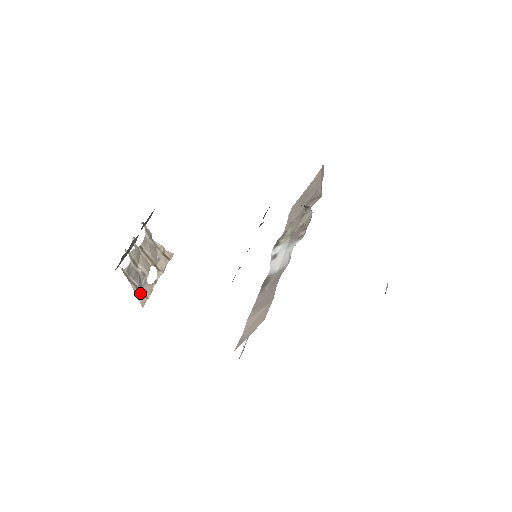
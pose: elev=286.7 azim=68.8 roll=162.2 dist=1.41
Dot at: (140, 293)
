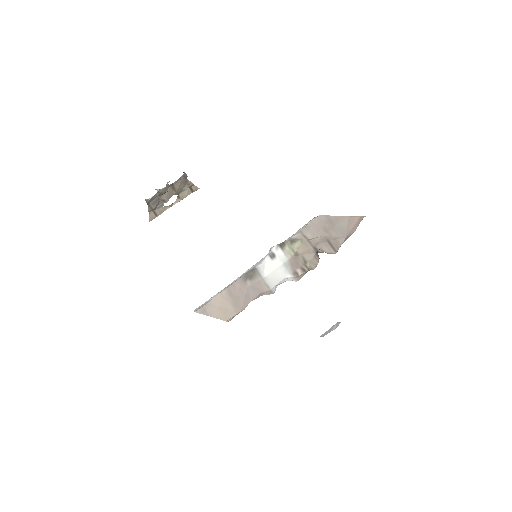
Dot at: (153, 212)
